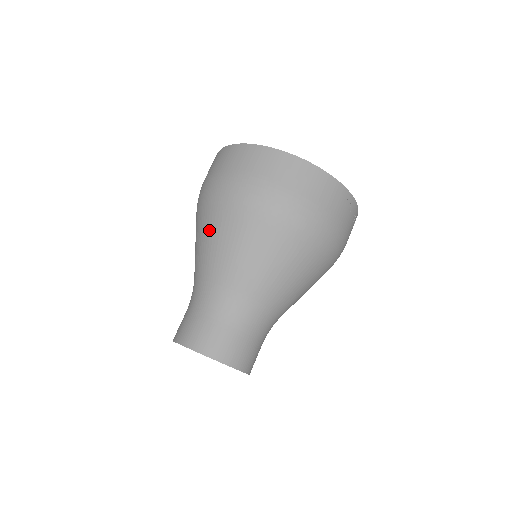
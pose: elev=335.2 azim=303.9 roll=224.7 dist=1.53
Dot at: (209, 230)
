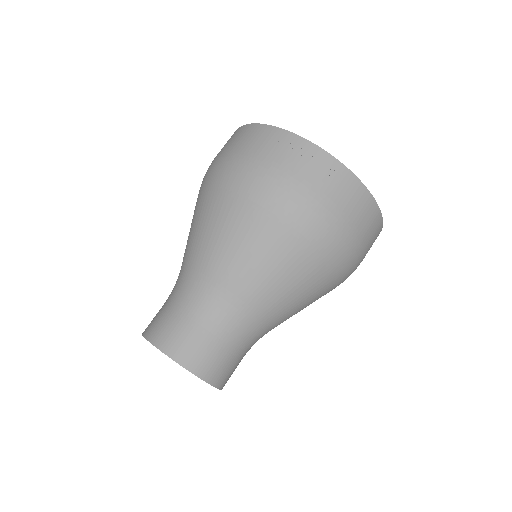
Dot at: occluded
